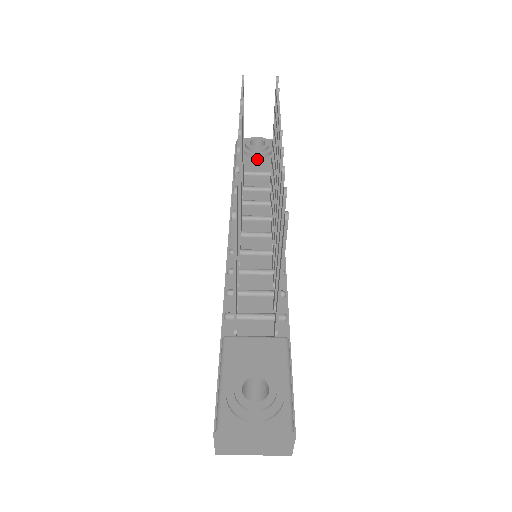
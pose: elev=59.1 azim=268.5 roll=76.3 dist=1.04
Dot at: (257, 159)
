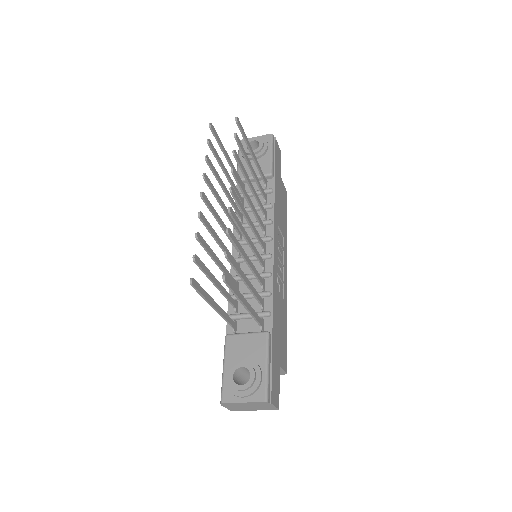
Dot at: occluded
